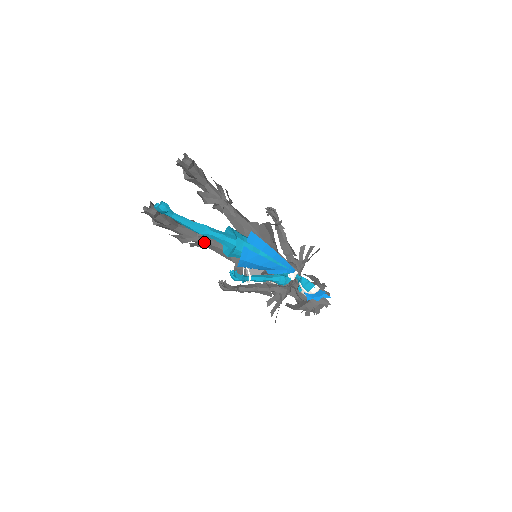
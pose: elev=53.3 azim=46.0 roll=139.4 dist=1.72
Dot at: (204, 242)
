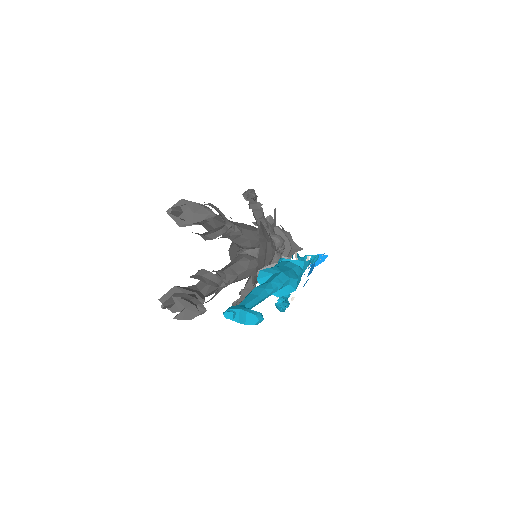
Dot at: occluded
